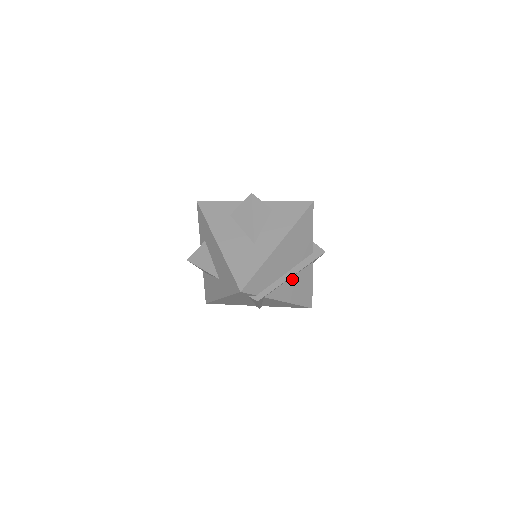
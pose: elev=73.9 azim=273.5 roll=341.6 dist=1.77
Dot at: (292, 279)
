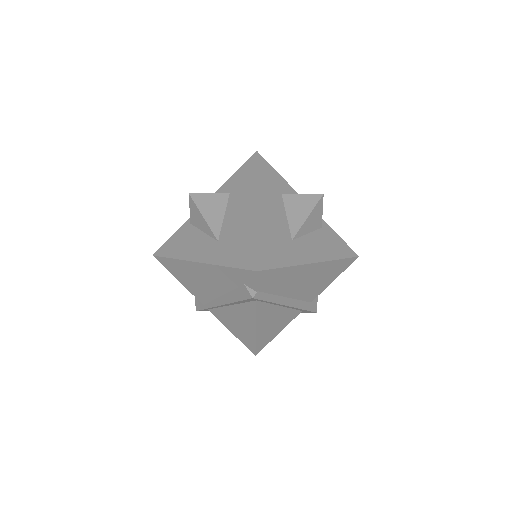
Dot at: (281, 309)
